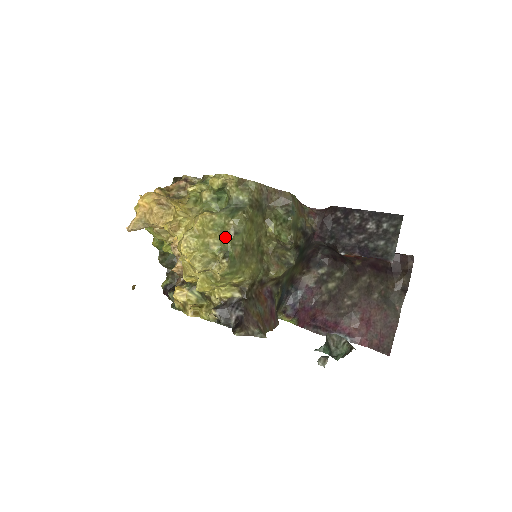
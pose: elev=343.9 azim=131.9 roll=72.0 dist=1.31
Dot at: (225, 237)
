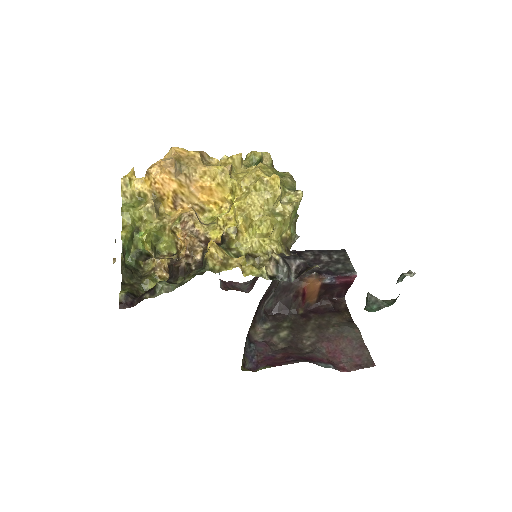
Dot at: (290, 180)
